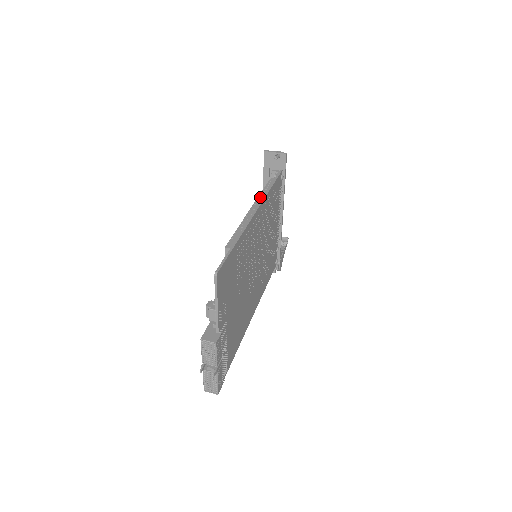
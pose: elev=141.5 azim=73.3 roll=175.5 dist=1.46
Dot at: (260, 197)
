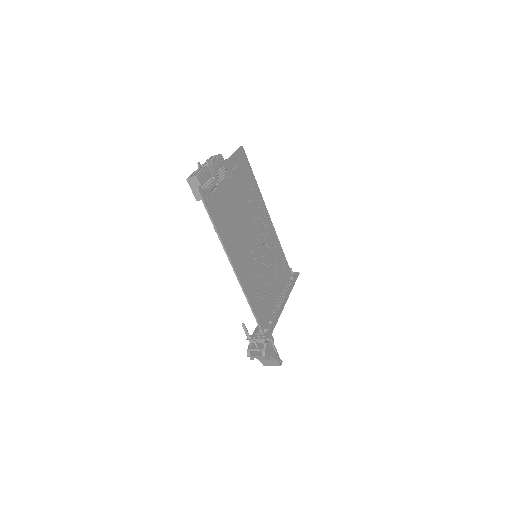
Dot at: occluded
